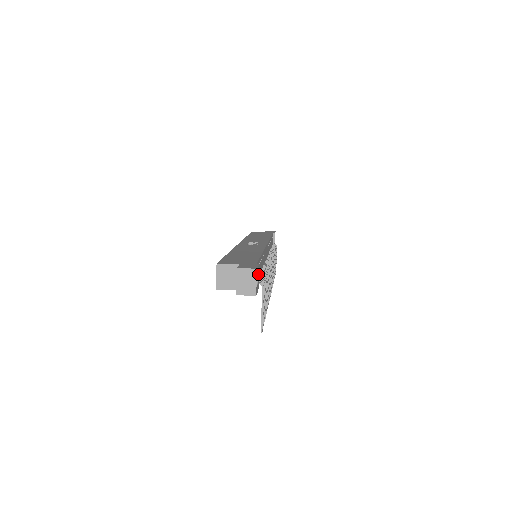
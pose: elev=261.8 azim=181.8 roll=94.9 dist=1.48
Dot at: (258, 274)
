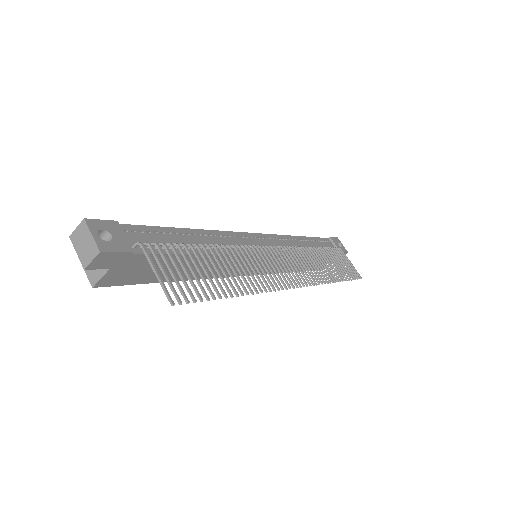
Dot at: (115, 231)
